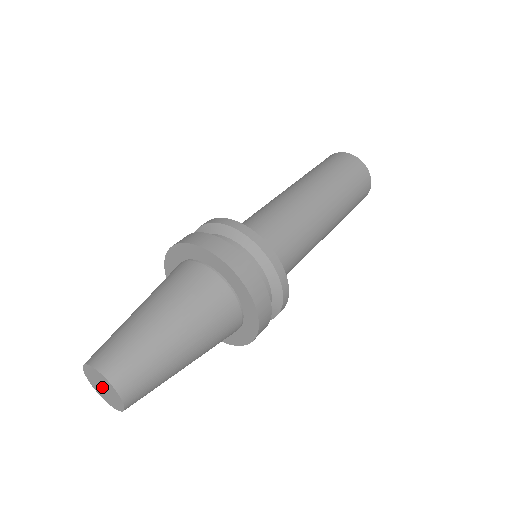
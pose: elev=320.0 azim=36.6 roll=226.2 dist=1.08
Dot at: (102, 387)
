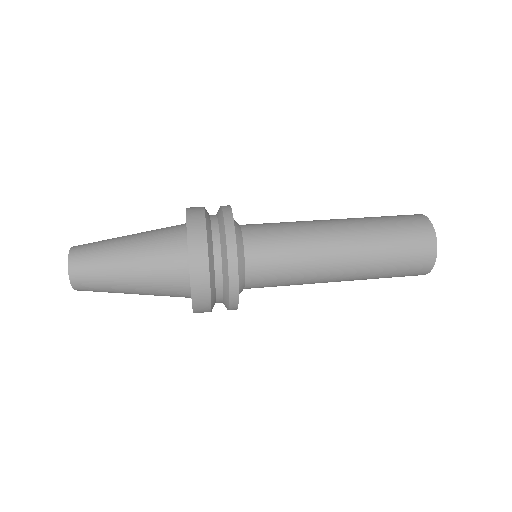
Dot at: occluded
